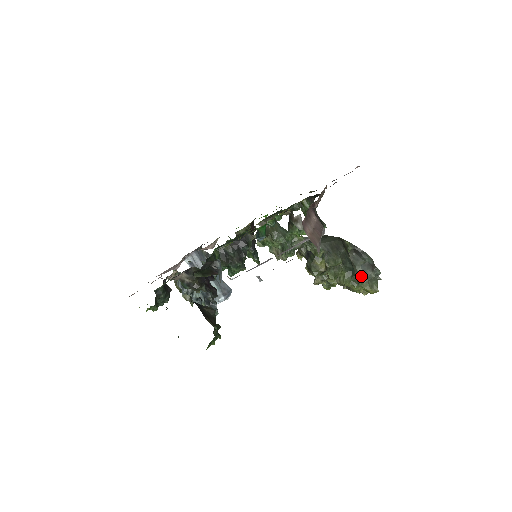
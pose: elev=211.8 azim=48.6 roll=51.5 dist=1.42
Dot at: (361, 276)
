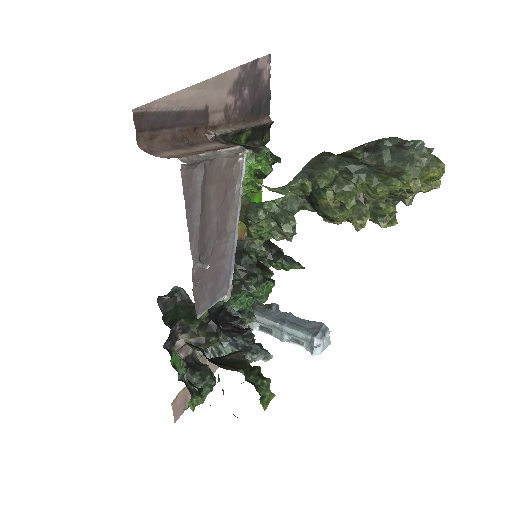
Dot at: (400, 168)
